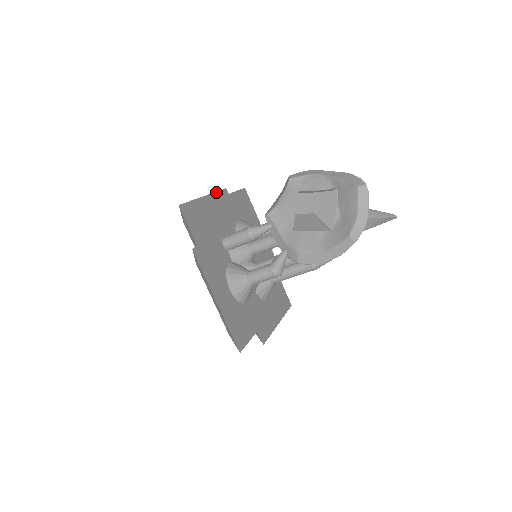
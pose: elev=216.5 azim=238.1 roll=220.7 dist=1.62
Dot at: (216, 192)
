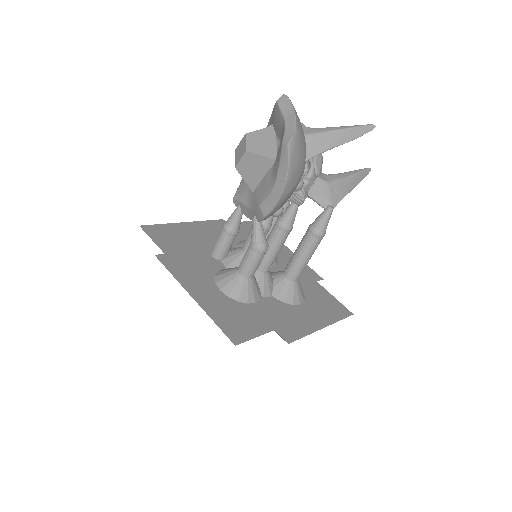
Dot at: (205, 221)
